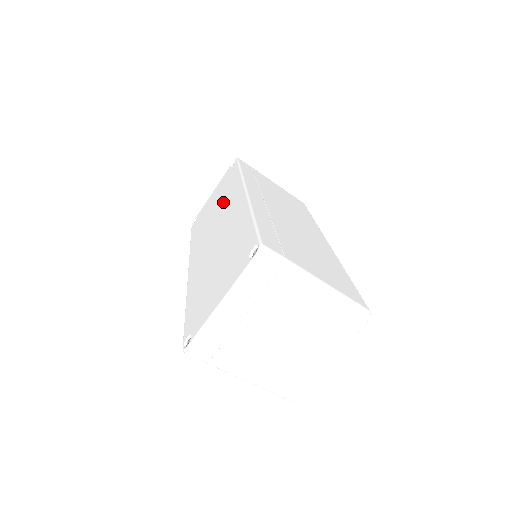
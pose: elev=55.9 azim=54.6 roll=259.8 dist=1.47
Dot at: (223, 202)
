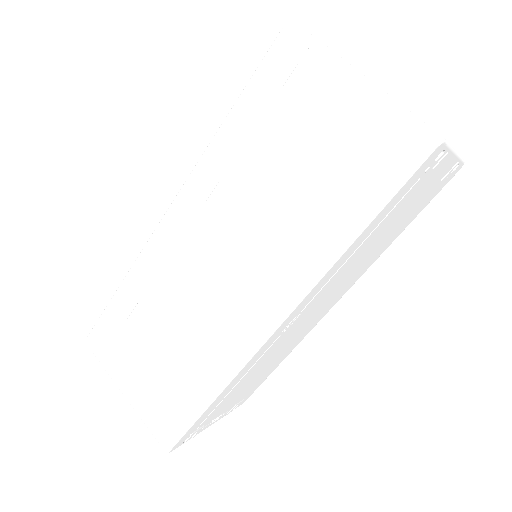
Dot at: occluded
